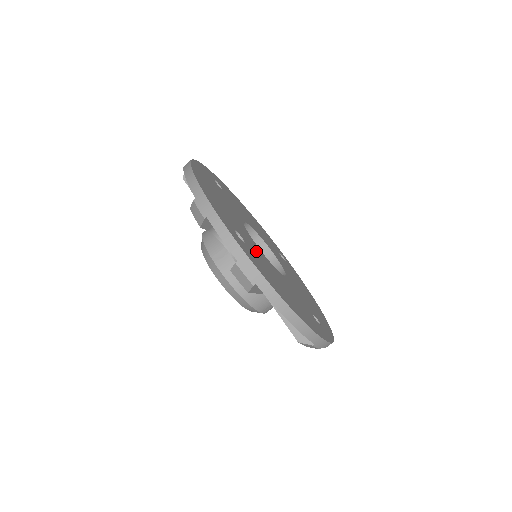
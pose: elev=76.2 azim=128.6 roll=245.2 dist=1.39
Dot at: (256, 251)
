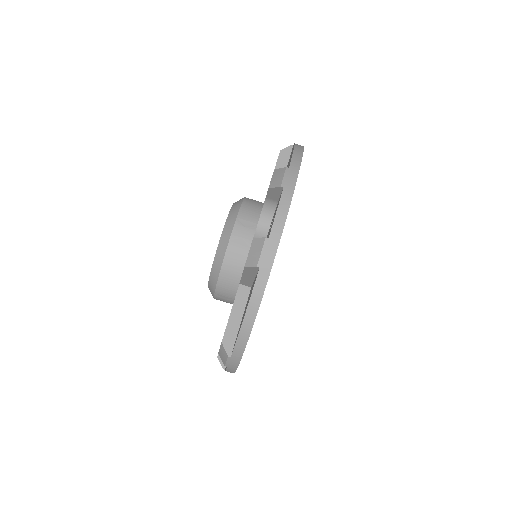
Dot at: occluded
